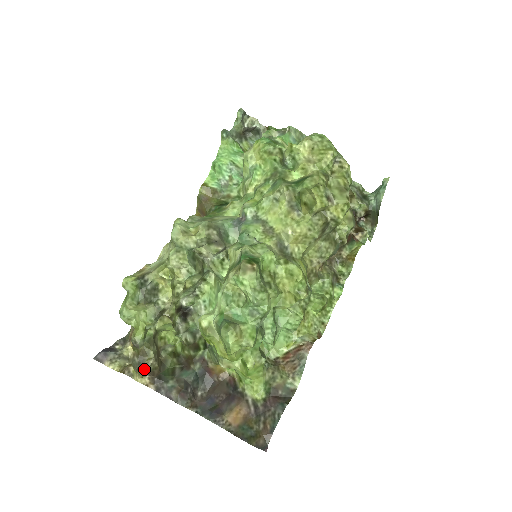
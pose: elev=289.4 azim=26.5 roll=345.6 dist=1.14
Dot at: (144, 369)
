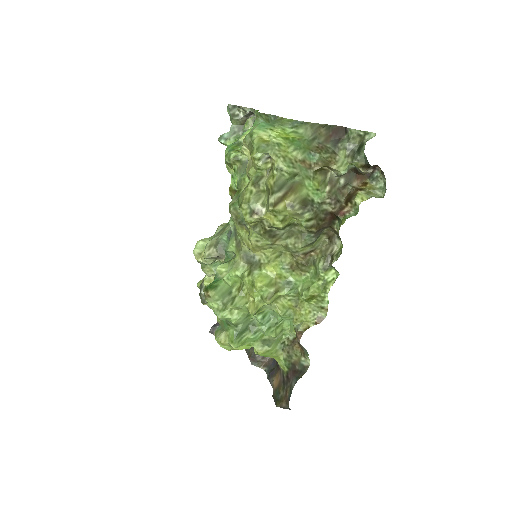
Dot at: occluded
